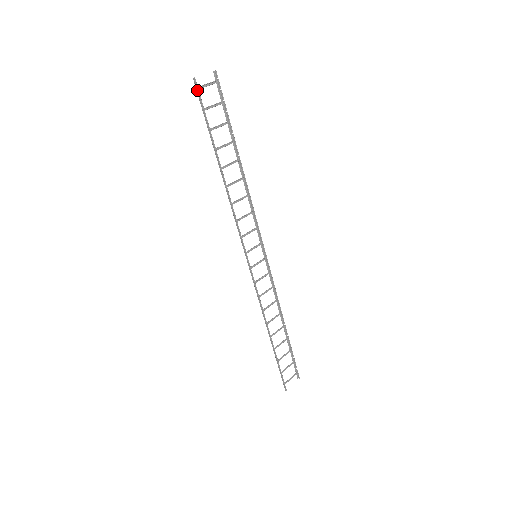
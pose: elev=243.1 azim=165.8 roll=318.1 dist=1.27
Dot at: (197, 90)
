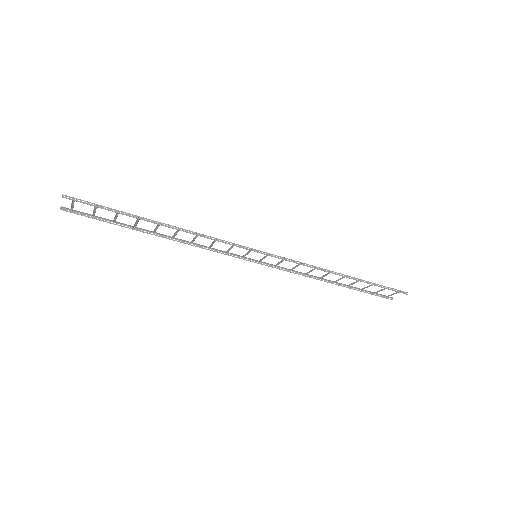
Dot at: (73, 210)
